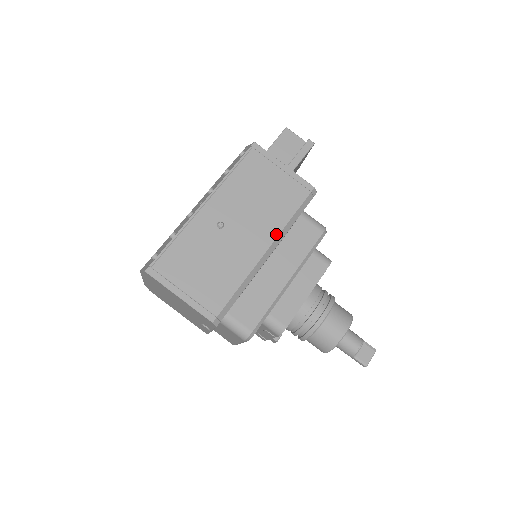
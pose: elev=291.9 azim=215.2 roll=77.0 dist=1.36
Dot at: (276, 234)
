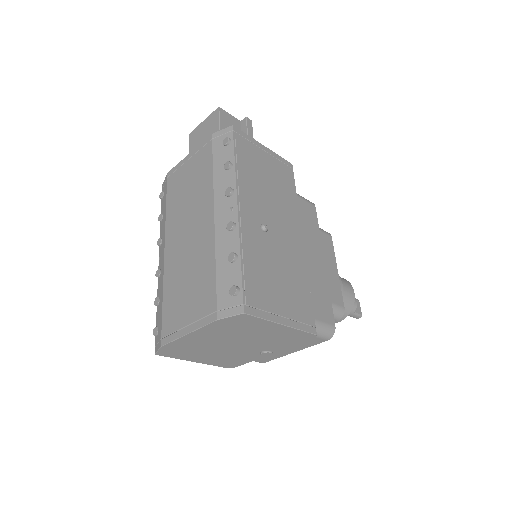
Dot at: (299, 220)
